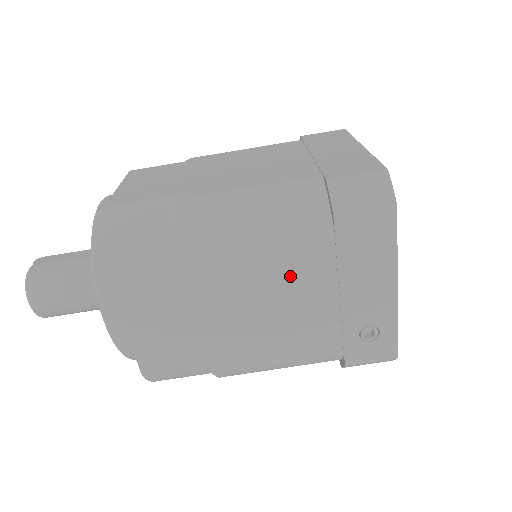
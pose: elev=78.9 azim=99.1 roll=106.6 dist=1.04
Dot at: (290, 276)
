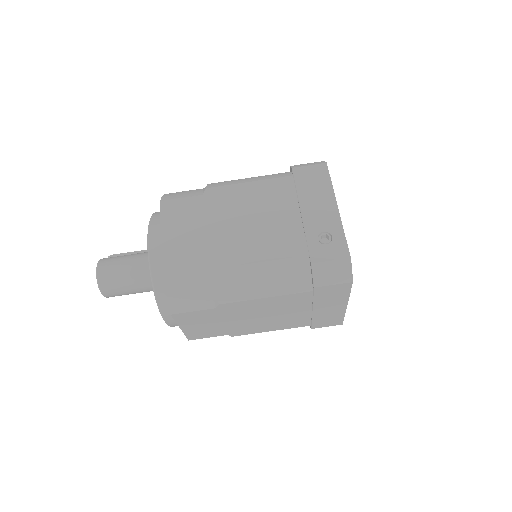
Dot at: (268, 200)
